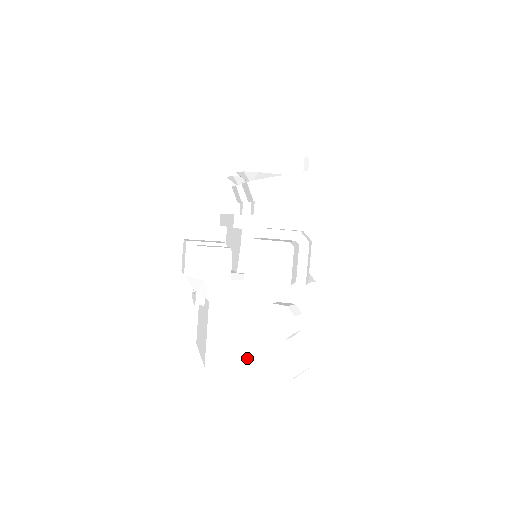
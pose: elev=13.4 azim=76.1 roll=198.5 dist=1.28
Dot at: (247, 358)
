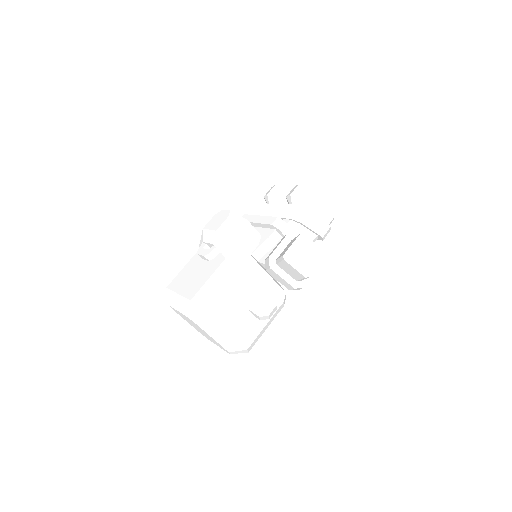
Dot at: (224, 313)
